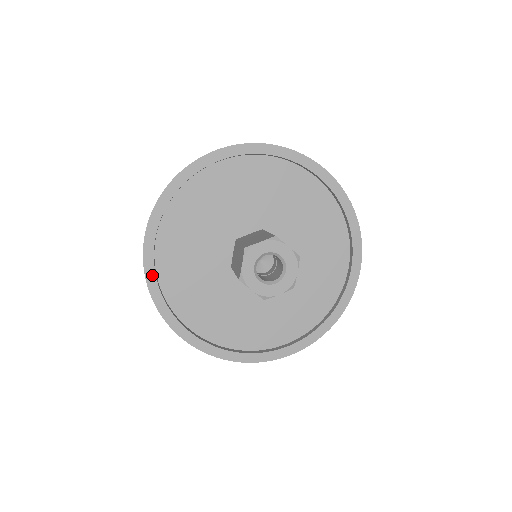
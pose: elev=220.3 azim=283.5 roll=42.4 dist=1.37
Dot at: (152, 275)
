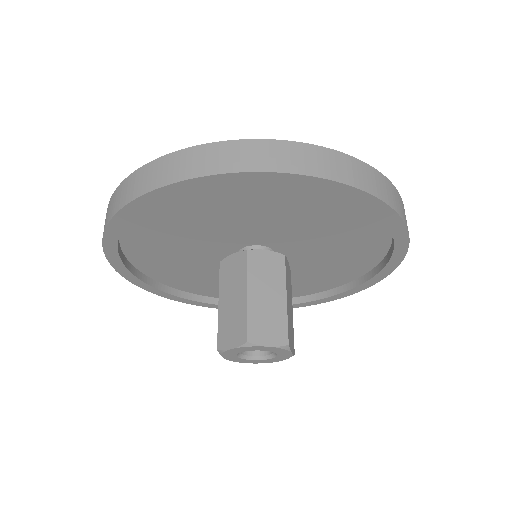
Dot at: (153, 289)
